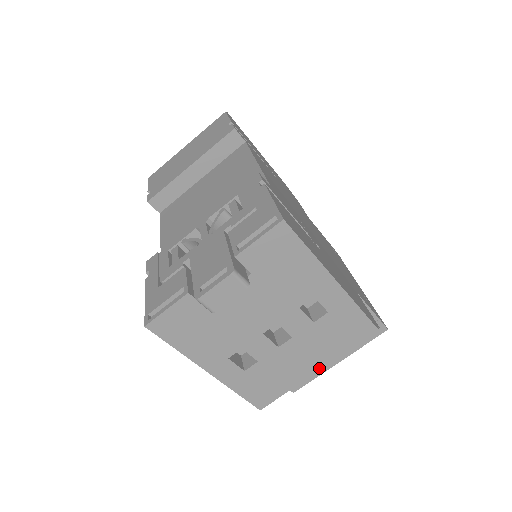
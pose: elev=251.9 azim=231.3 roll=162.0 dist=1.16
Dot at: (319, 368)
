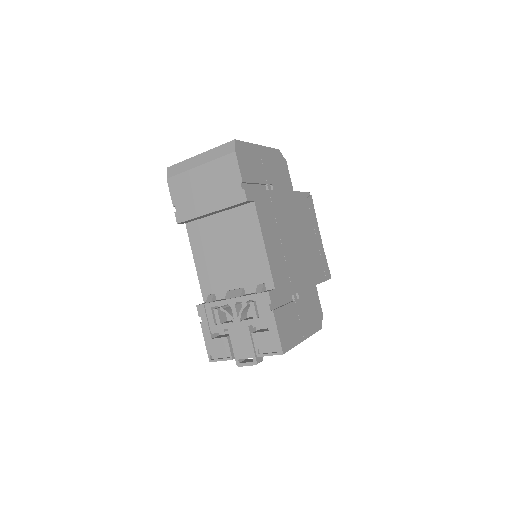
Dot at: occluded
